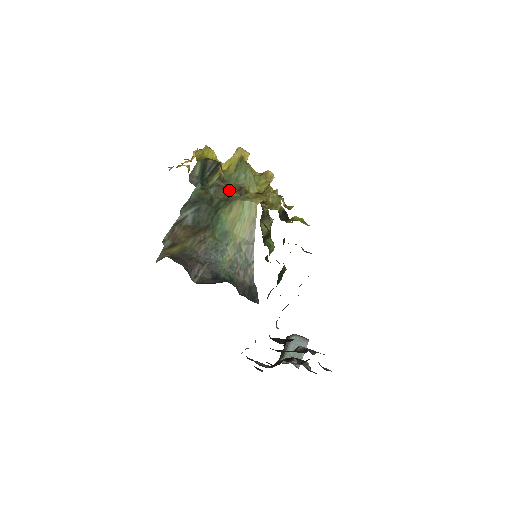
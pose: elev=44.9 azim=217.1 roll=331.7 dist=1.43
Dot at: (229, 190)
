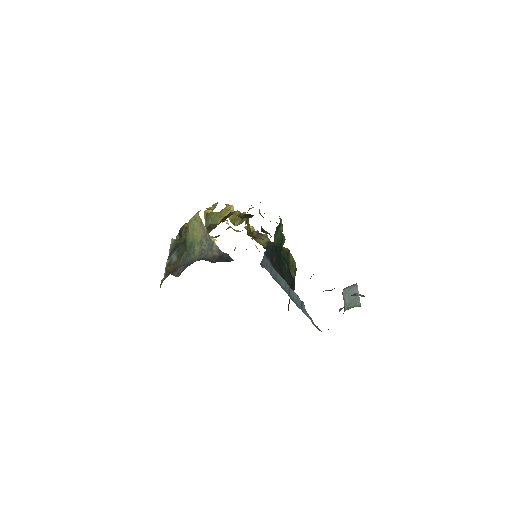
Dot at: occluded
